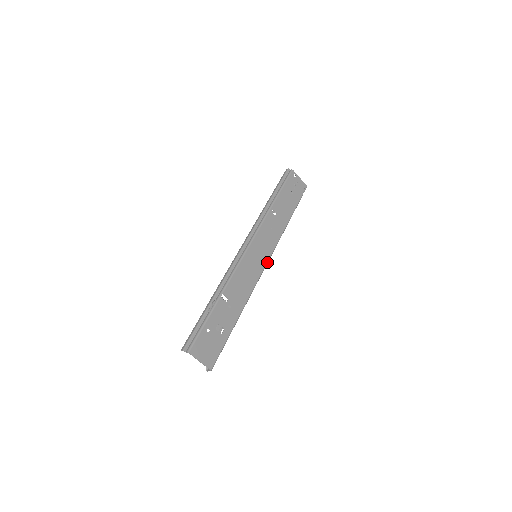
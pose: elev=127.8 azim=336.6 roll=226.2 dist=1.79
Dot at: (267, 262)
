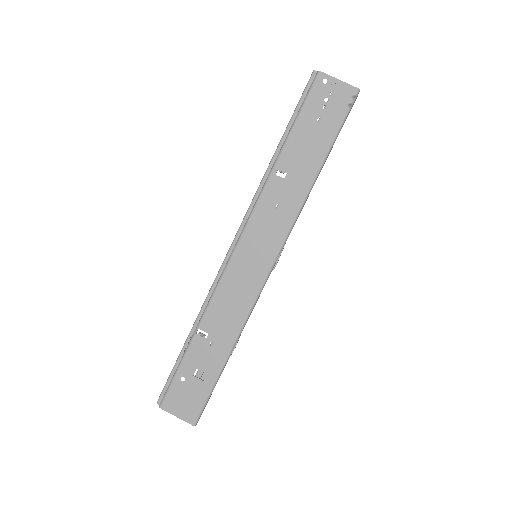
Dot at: (273, 263)
